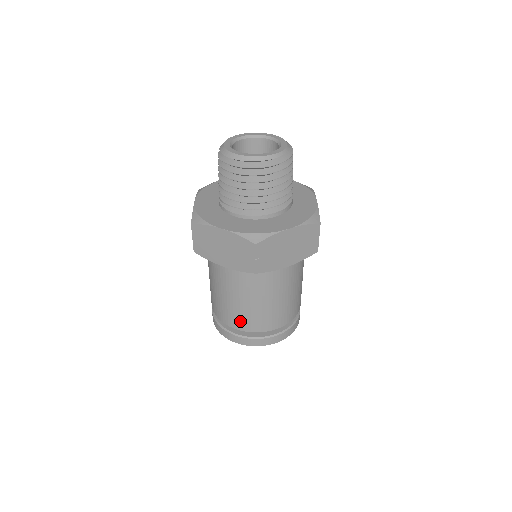
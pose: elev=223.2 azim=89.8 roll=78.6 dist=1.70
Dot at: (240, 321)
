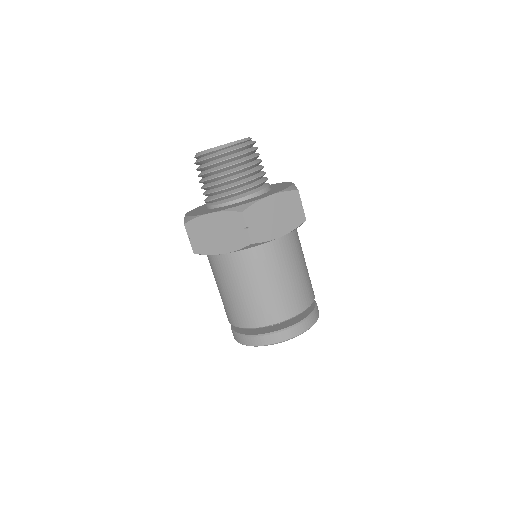
Dot at: (256, 316)
